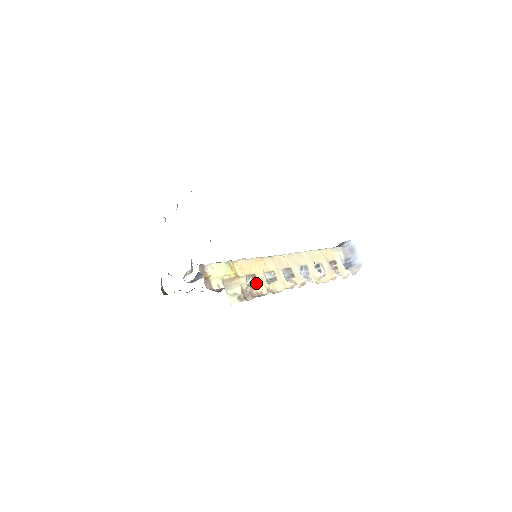
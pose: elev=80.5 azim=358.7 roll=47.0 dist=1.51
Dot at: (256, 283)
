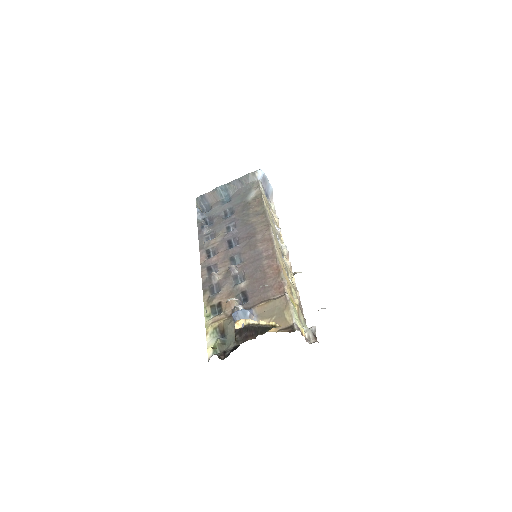
Dot at: (293, 294)
